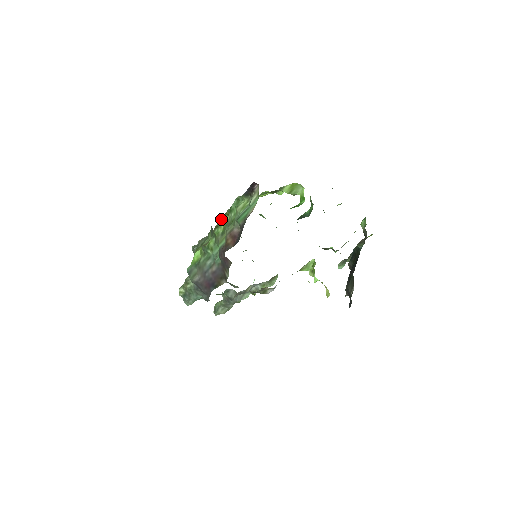
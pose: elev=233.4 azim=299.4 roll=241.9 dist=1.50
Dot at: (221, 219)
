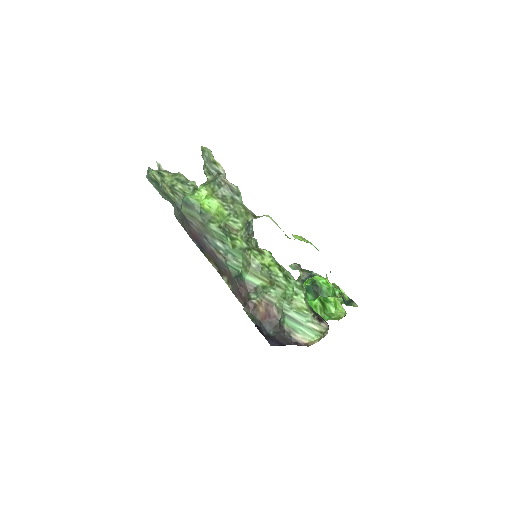
Dot at: (270, 255)
